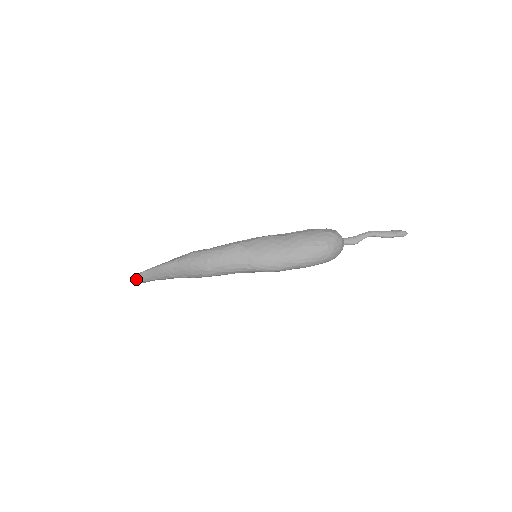
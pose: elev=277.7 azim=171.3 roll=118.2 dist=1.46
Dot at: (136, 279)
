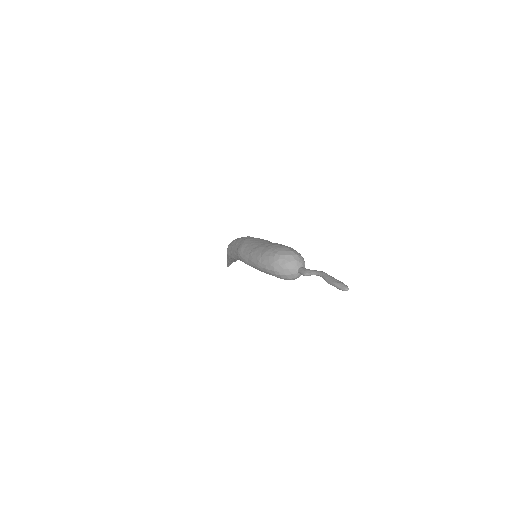
Dot at: occluded
